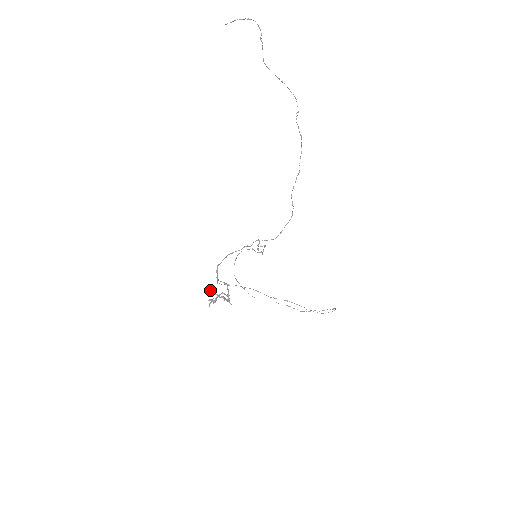
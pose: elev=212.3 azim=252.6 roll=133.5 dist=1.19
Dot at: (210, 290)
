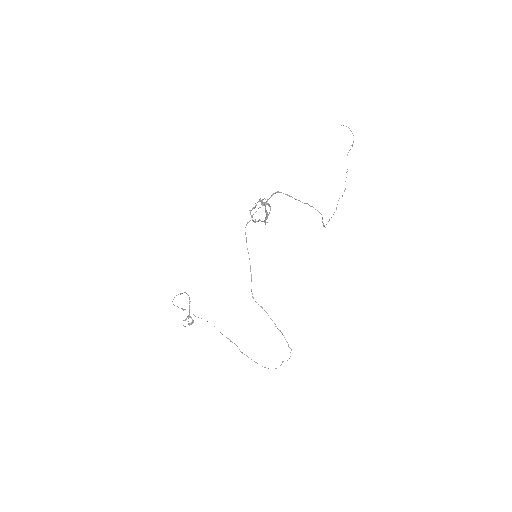
Dot at: occluded
